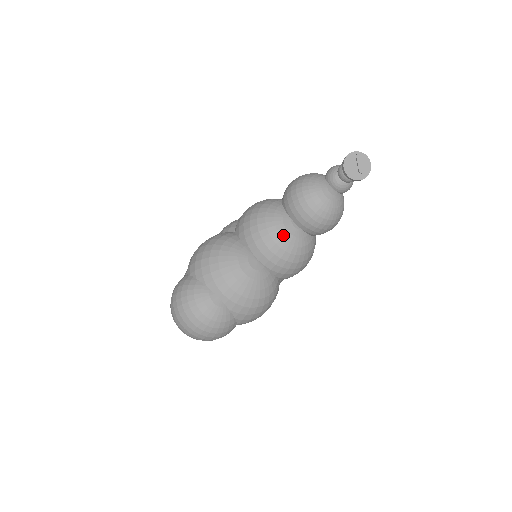
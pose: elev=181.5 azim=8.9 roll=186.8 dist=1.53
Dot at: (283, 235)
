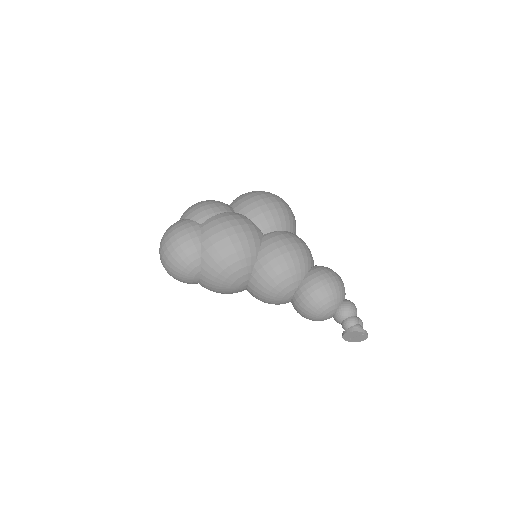
Dot at: (276, 299)
